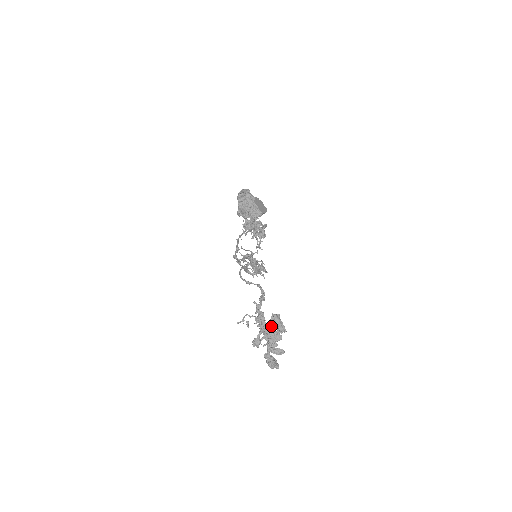
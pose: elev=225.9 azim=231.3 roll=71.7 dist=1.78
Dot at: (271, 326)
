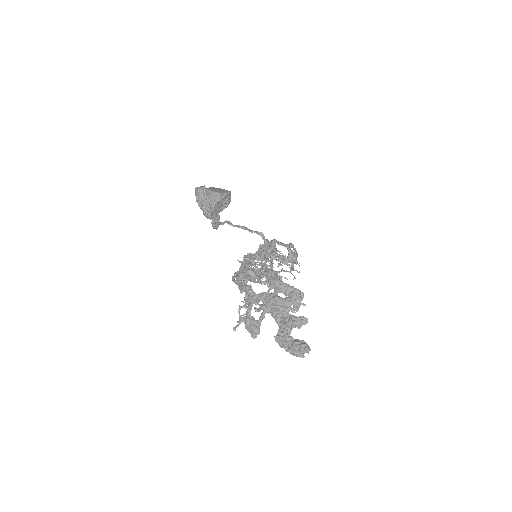
Dot at: (267, 294)
